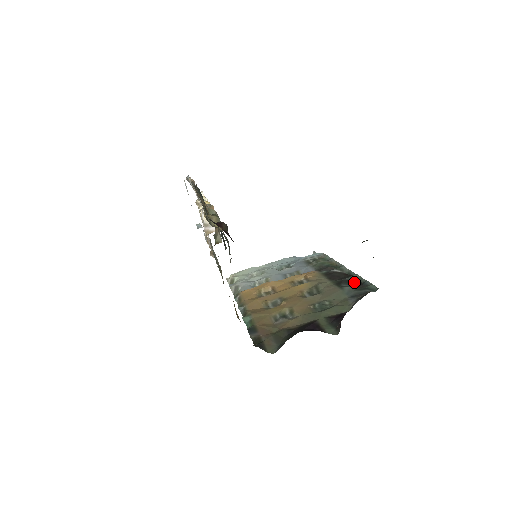
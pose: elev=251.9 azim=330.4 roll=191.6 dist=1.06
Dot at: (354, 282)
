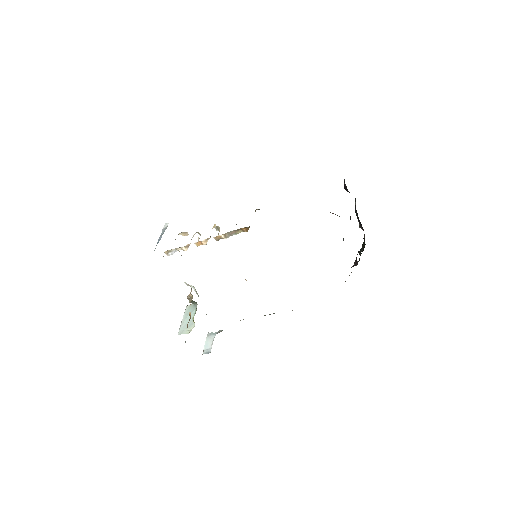
Dot at: occluded
